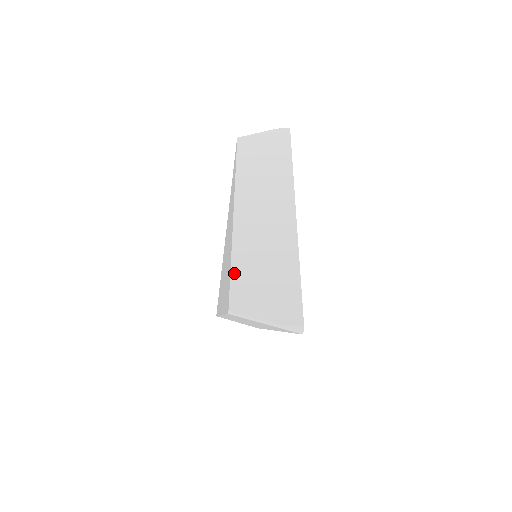
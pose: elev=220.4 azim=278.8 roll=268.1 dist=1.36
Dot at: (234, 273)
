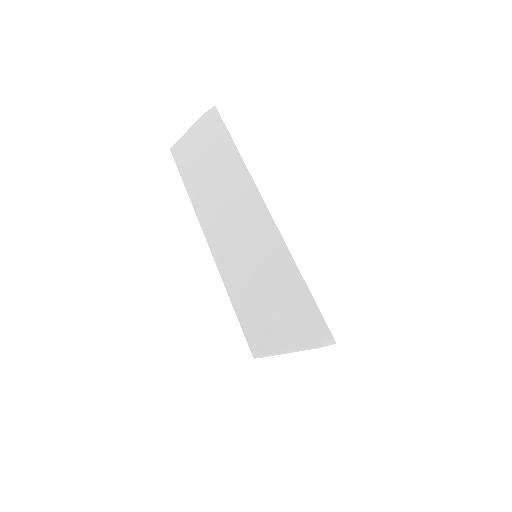
Dot at: (239, 311)
